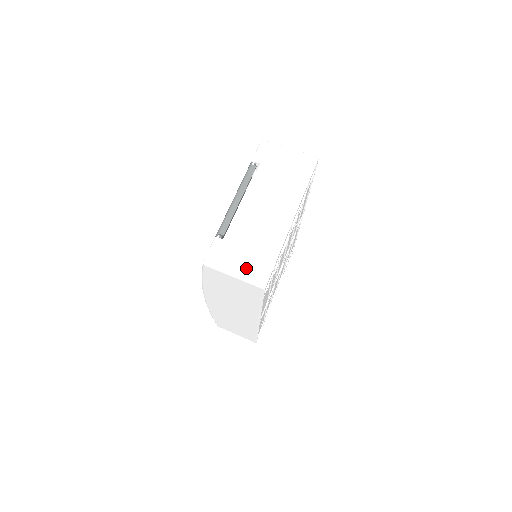
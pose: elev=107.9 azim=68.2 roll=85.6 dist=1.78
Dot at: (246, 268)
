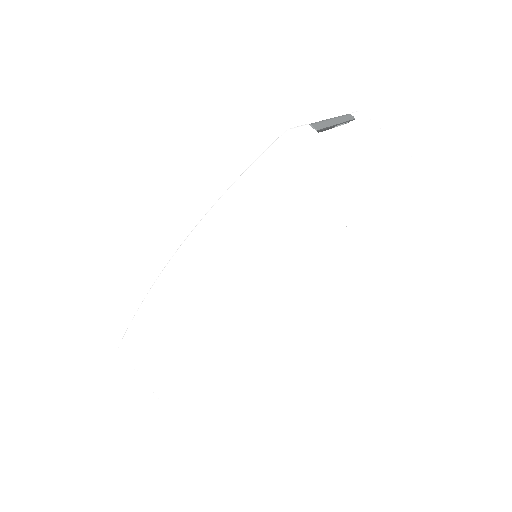
Dot at: (344, 171)
